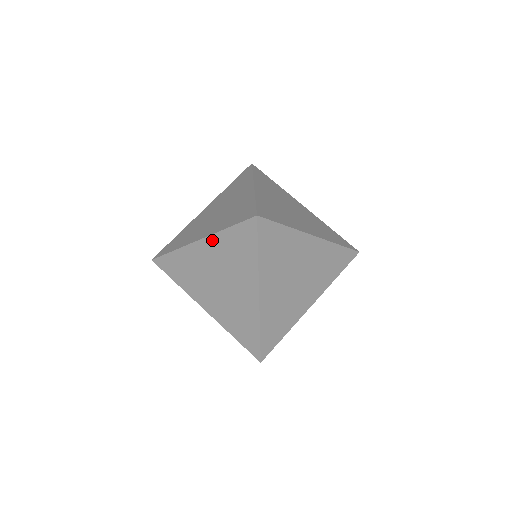
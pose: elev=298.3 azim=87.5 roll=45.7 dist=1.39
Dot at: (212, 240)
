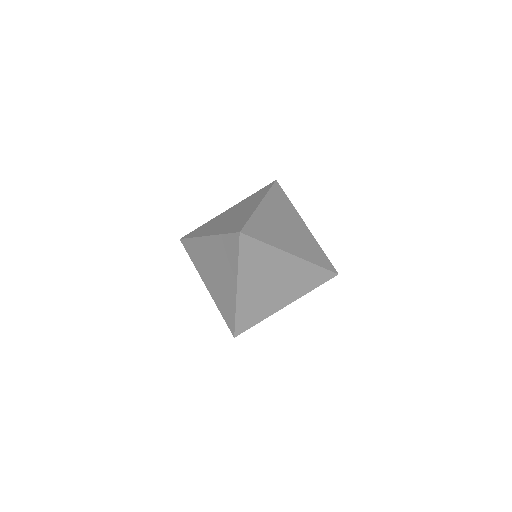
Dot at: (214, 239)
